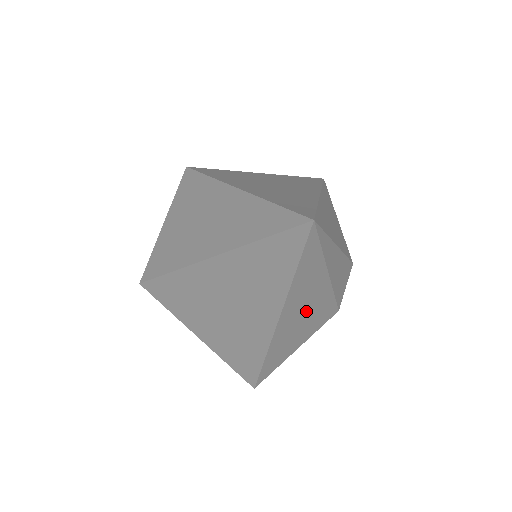
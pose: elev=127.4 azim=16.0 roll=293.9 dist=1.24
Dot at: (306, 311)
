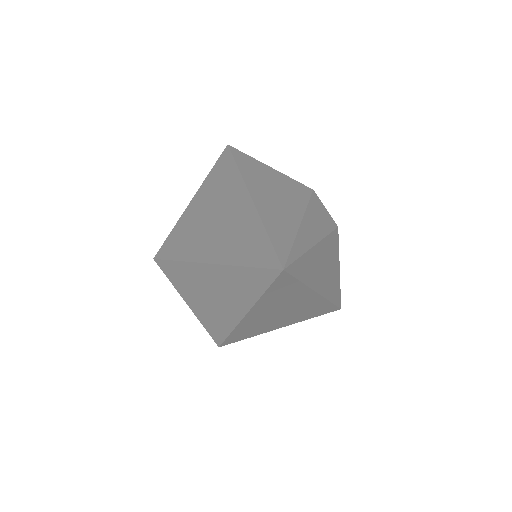
Dot at: (324, 264)
